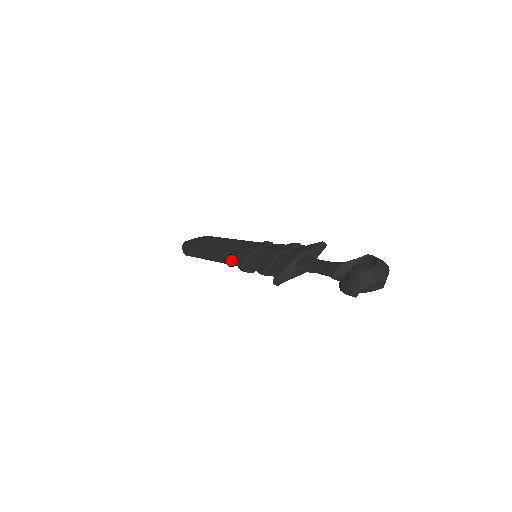
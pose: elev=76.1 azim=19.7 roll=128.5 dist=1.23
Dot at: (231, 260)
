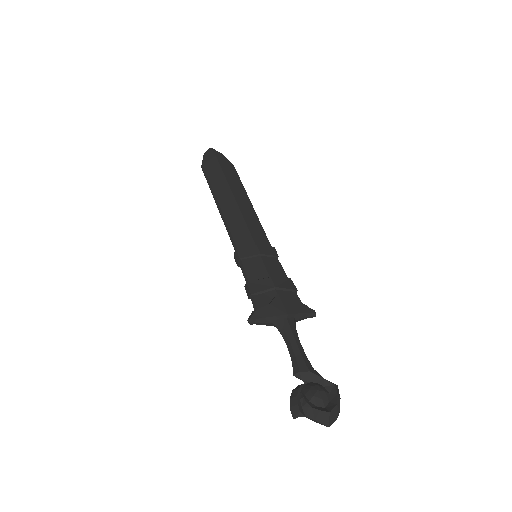
Dot at: (234, 238)
